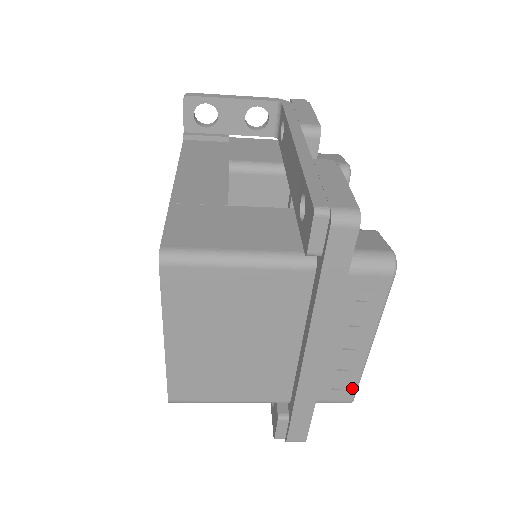
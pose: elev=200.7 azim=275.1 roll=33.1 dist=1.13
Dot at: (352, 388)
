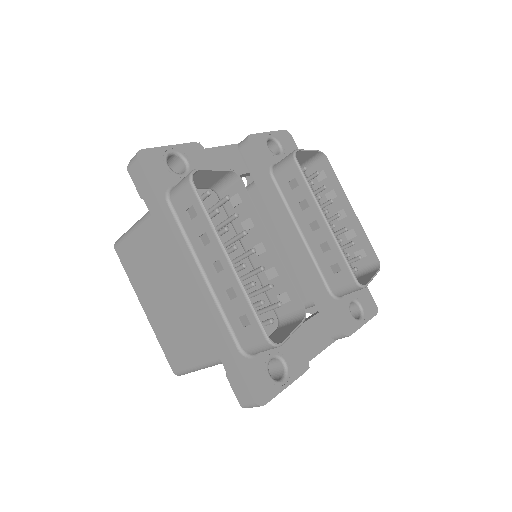
Dot at: (253, 320)
